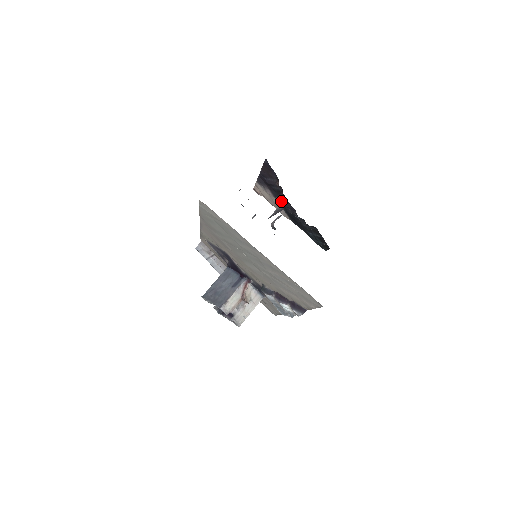
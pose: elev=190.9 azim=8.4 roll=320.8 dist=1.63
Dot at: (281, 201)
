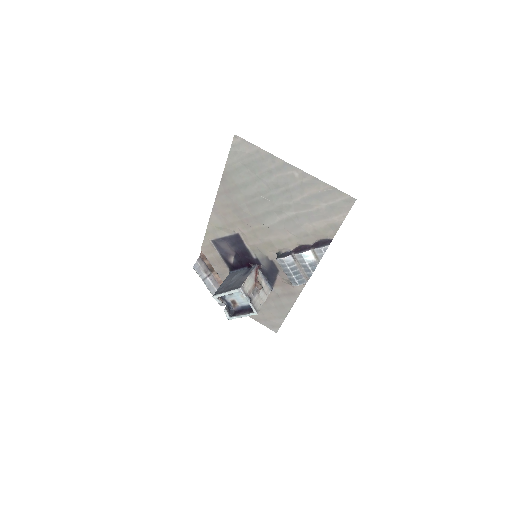
Dot at: occluded
